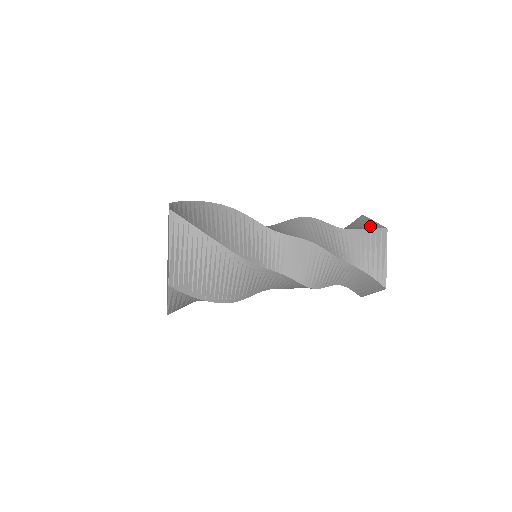
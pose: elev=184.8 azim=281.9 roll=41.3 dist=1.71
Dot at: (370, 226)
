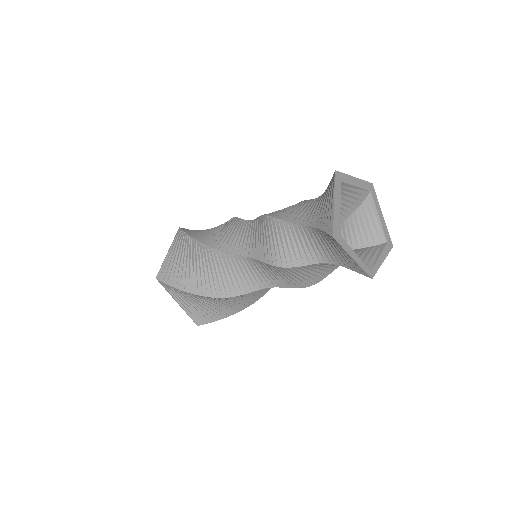
Dot at: occluded
